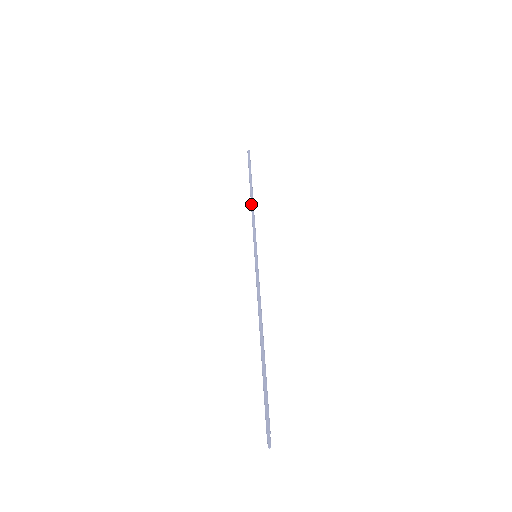
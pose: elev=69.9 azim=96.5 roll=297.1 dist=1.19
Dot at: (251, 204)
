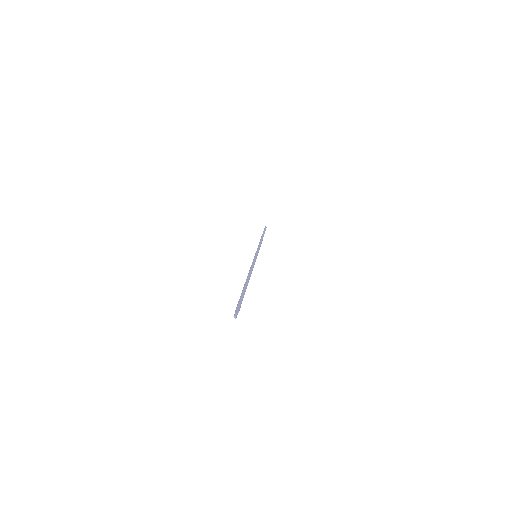
Dot at: (260, 241)
